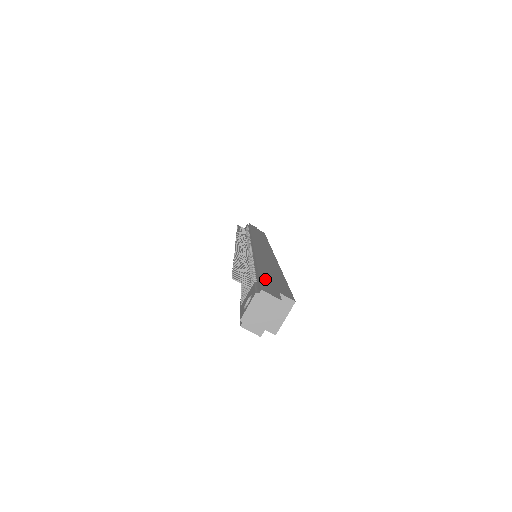
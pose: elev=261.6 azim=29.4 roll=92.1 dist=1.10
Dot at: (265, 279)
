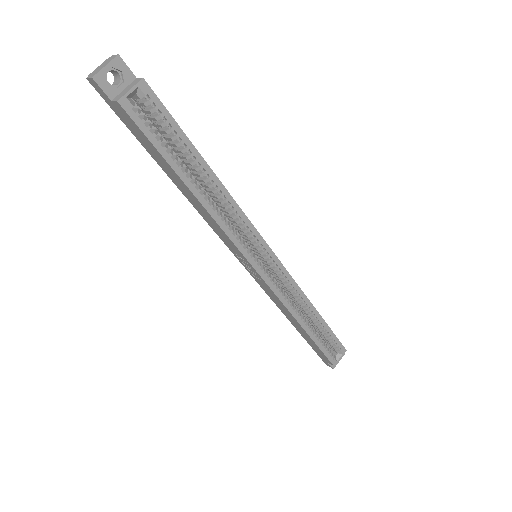
Dot at: occluded
